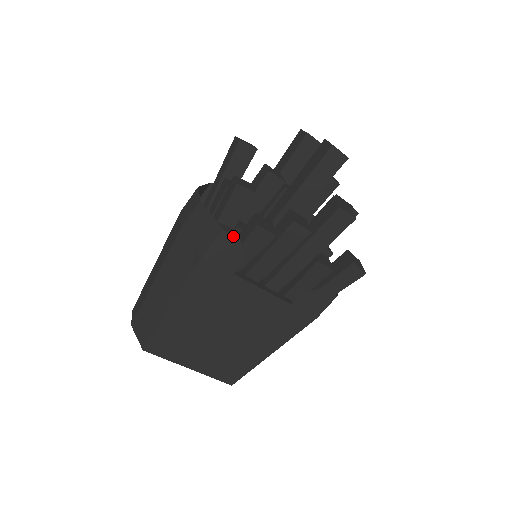
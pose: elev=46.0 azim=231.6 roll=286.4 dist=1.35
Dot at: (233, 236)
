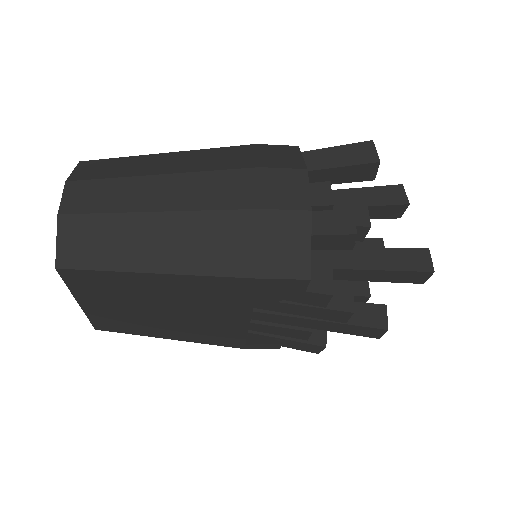
Dot at: occluded
